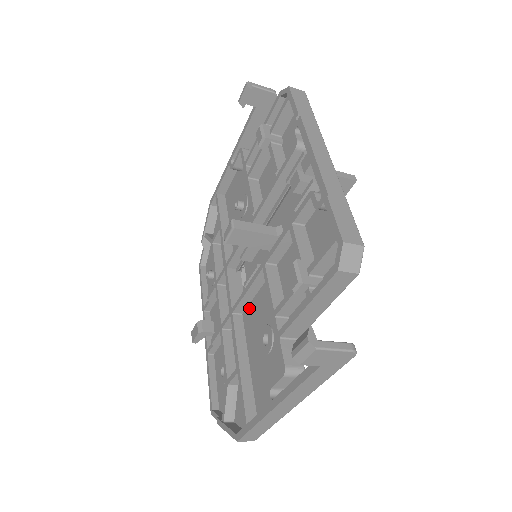
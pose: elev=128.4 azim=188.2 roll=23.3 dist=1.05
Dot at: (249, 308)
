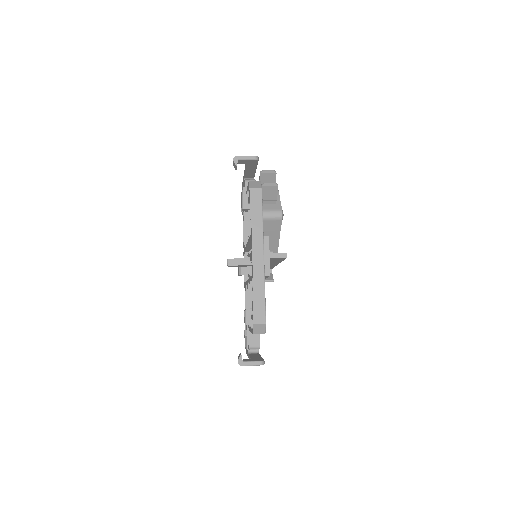
Dot at: occluded
